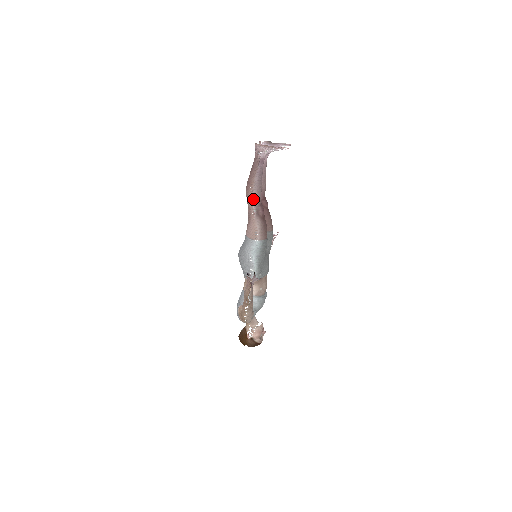
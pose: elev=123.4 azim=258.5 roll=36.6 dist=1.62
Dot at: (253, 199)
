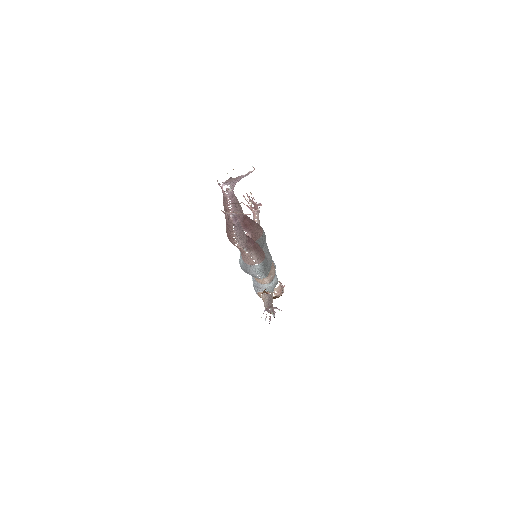
Dot at: (240, 244)
